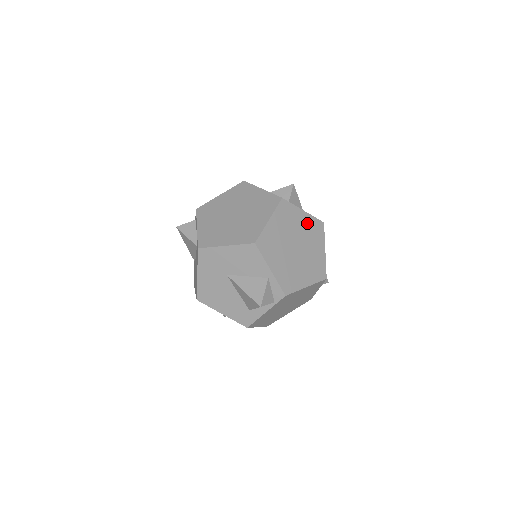
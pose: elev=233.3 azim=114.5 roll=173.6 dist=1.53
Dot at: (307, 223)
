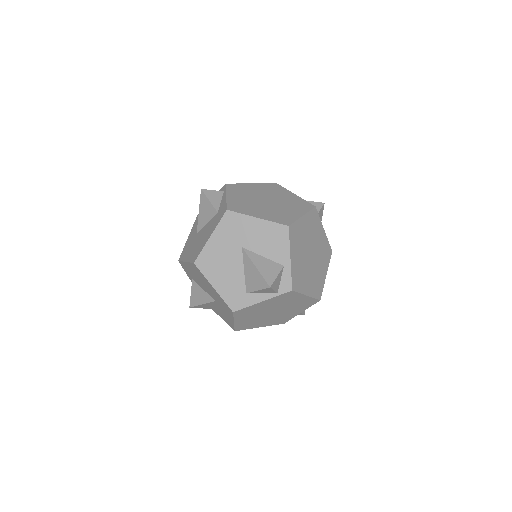
Dot at: (323, 242)
